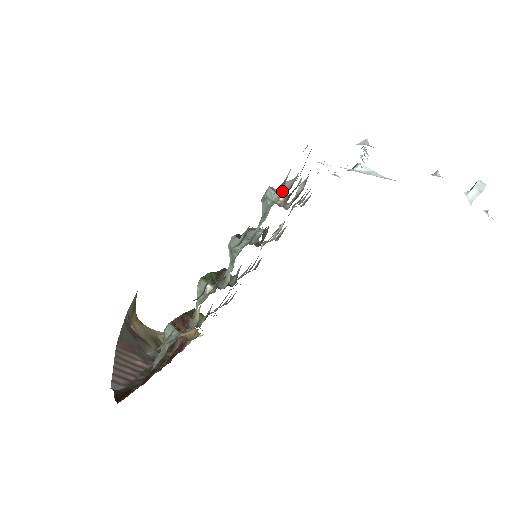
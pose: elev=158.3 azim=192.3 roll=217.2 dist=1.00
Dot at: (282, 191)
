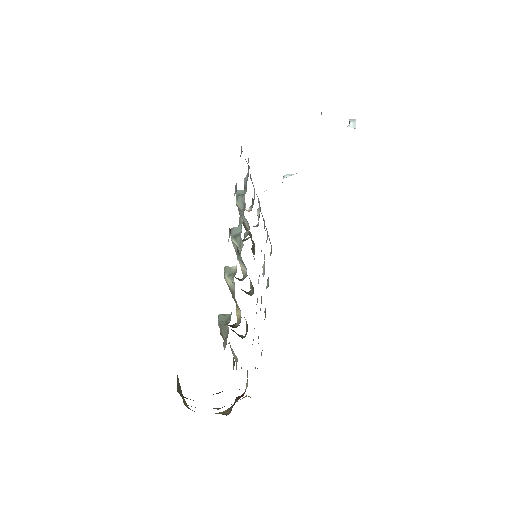
Dot at: (245, 186)
